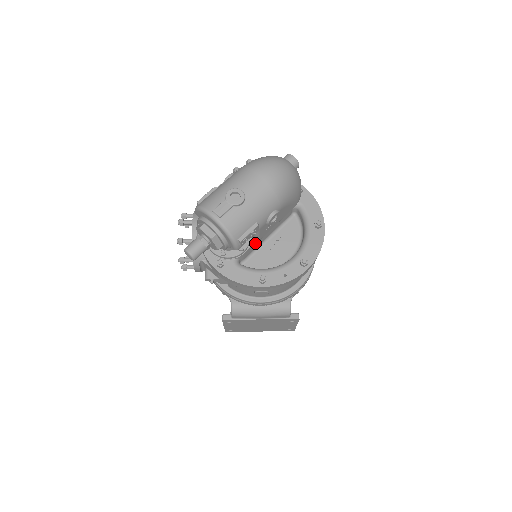
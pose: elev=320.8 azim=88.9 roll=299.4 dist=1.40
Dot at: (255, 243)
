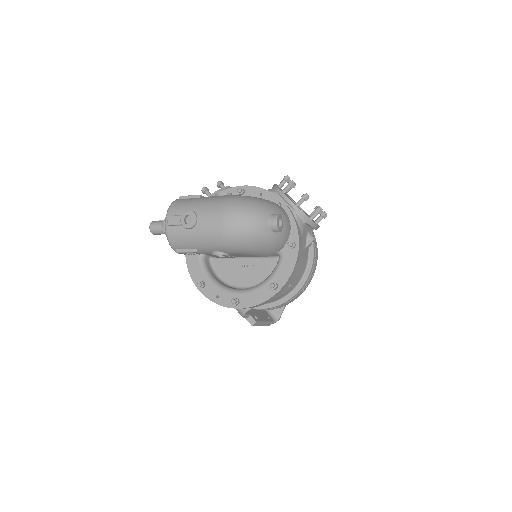
Dot at: occluded
